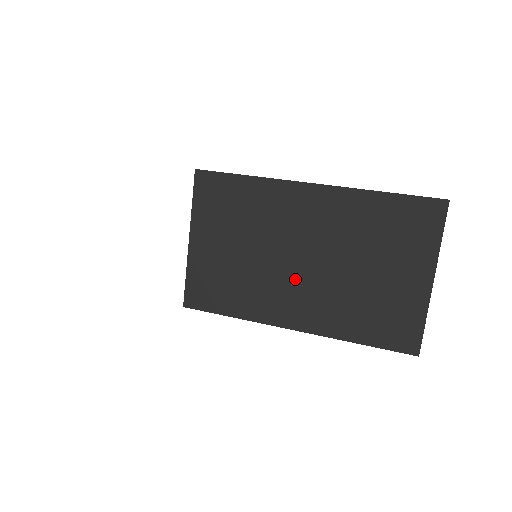
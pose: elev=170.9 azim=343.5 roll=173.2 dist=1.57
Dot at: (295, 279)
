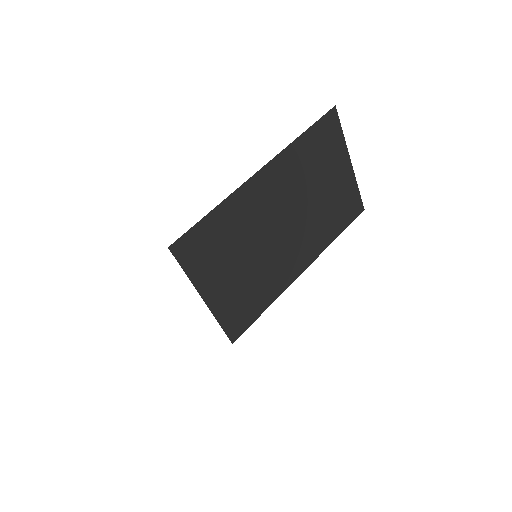
Dot at: (287, 242)
